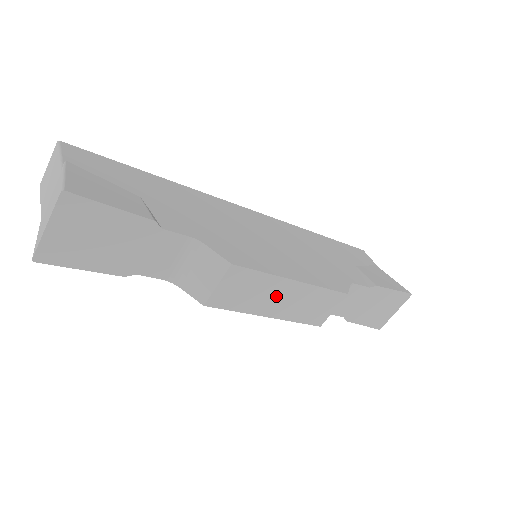
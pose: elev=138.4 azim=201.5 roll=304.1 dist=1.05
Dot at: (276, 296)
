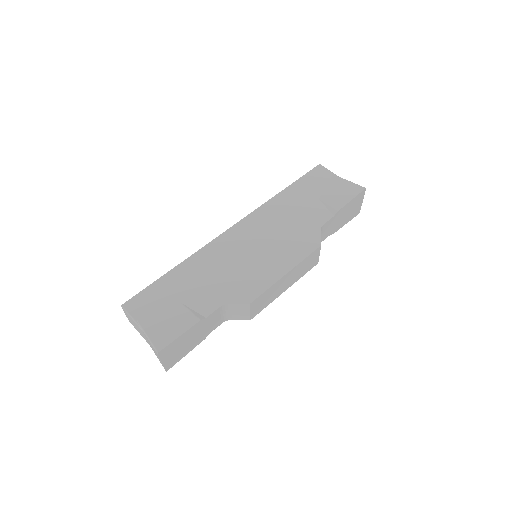
Dot at: (282, 285)
